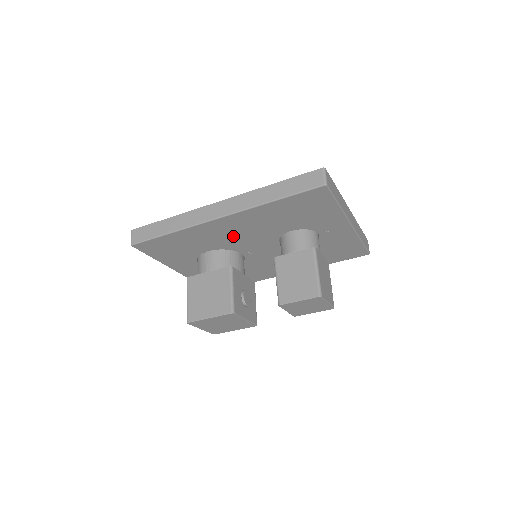
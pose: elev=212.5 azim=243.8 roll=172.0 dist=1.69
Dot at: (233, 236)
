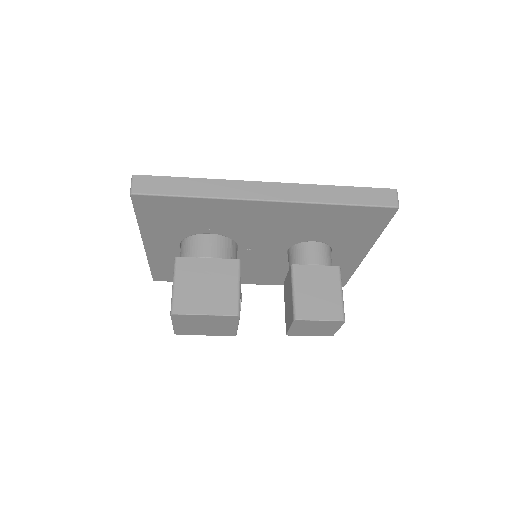
Dot at: (255, 226)
